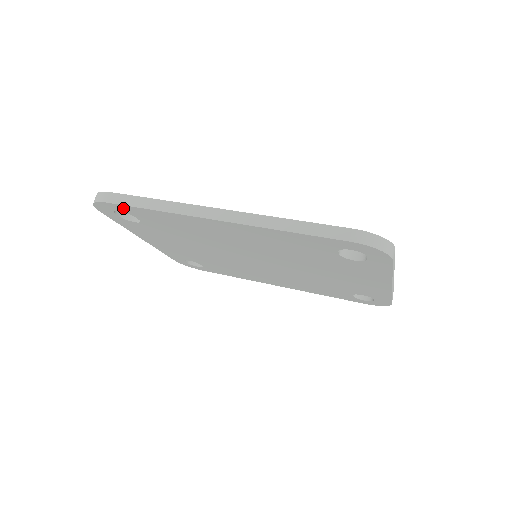
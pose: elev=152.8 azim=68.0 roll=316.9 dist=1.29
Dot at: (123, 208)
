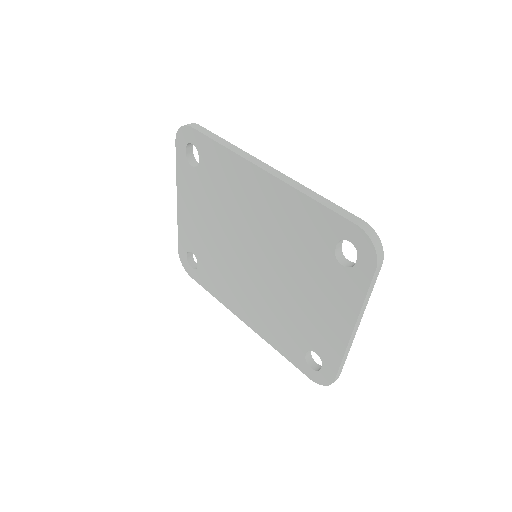
Dot at: (199, 139)
